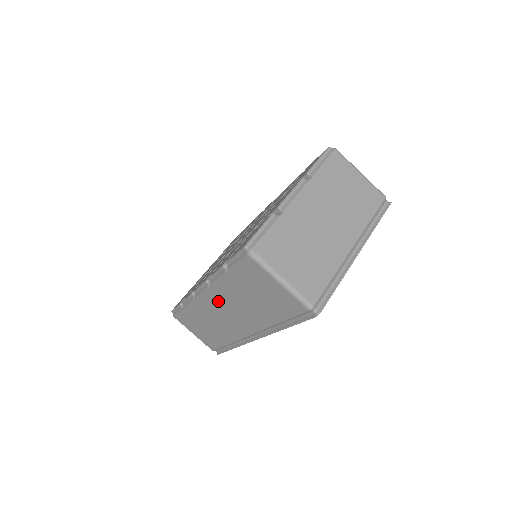
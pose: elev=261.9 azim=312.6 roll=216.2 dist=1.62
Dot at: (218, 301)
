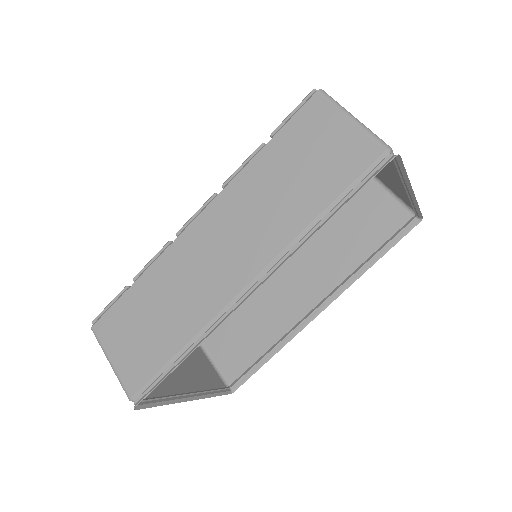
Dot at: (220, 222)
